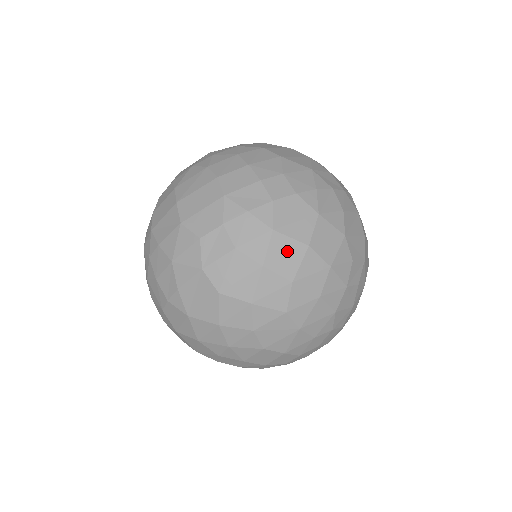
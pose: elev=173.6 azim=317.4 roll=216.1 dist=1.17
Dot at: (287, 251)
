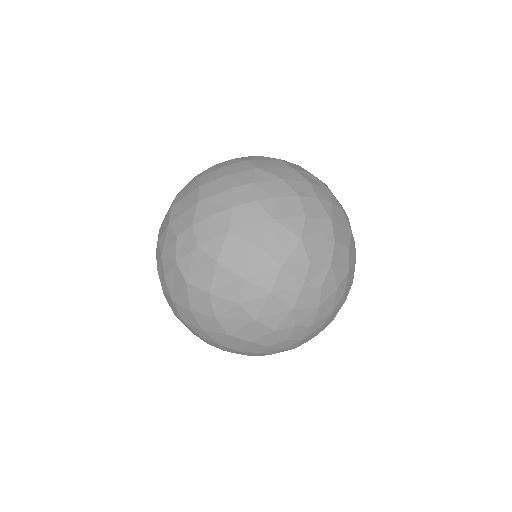
Dot at: (239, 250)
